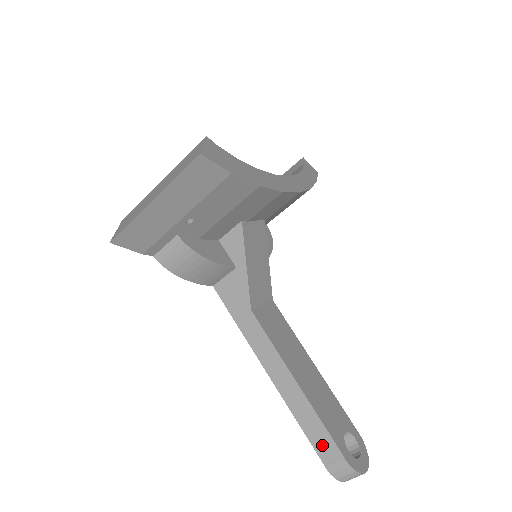
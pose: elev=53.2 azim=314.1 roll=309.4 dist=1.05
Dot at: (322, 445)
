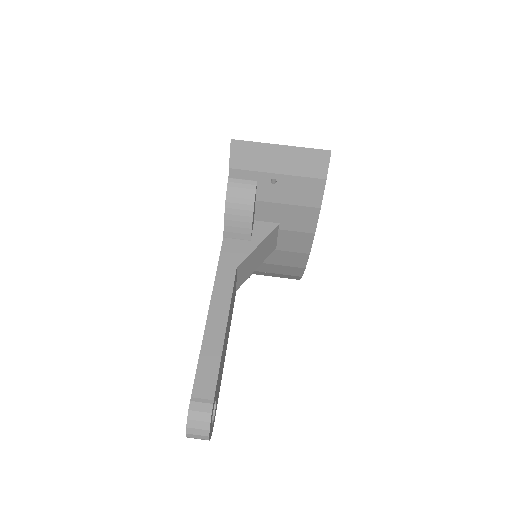
Dot at: (204, 384)
